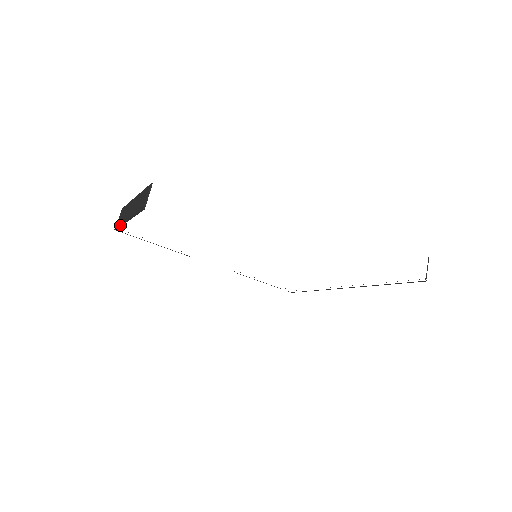
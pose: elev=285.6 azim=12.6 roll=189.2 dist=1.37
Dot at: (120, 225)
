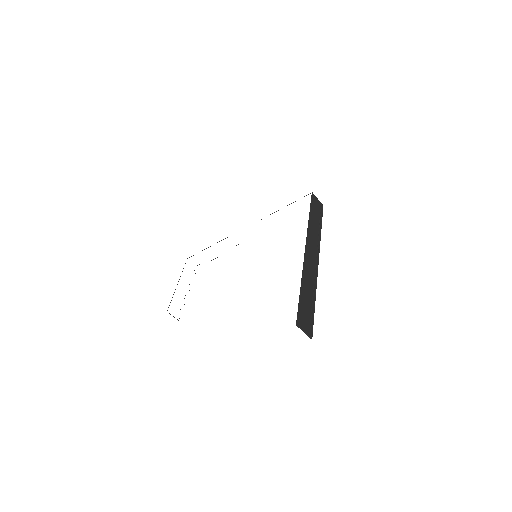
Dot at: occluded
